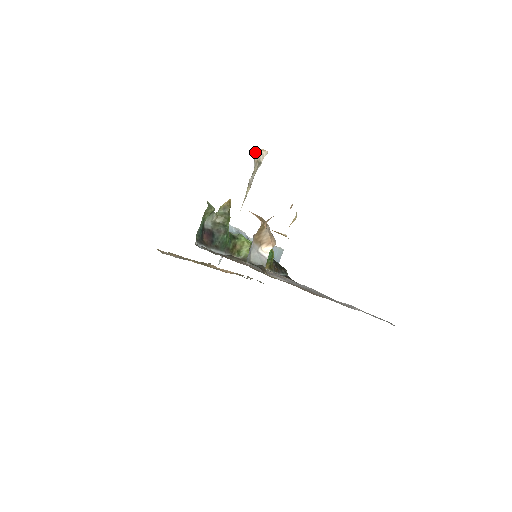
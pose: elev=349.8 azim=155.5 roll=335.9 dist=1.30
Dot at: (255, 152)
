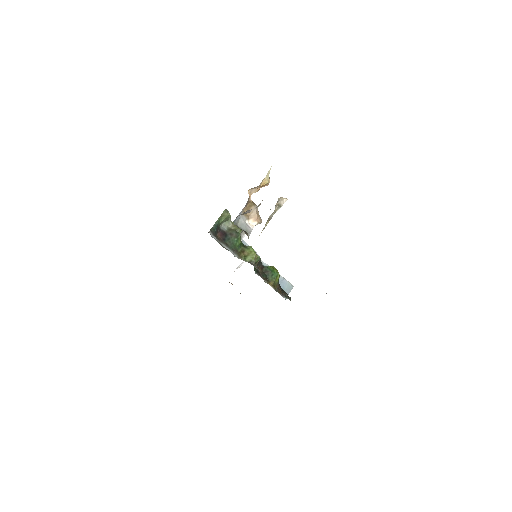
Dot at: (278, 199)
